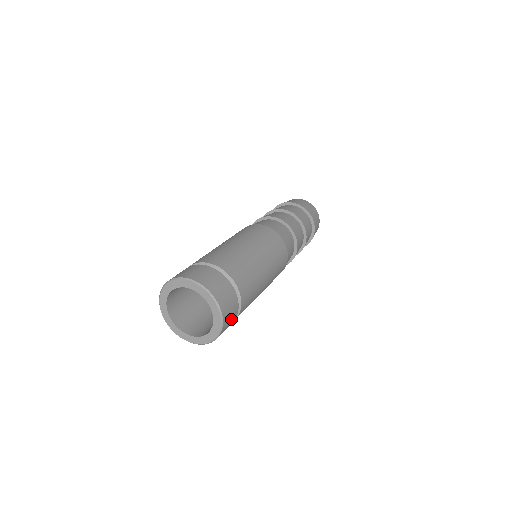
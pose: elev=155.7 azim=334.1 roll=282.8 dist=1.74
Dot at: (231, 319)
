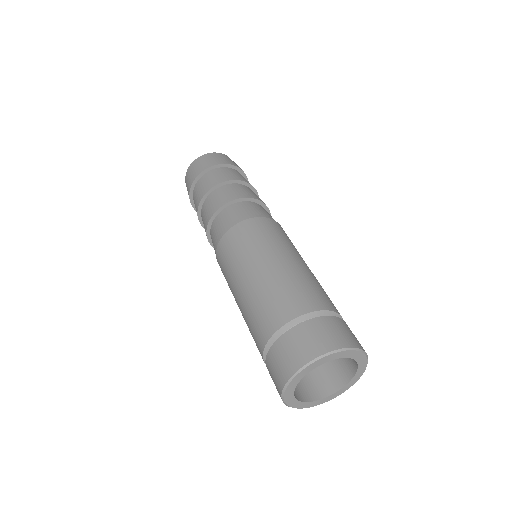
Dot at: occluded
